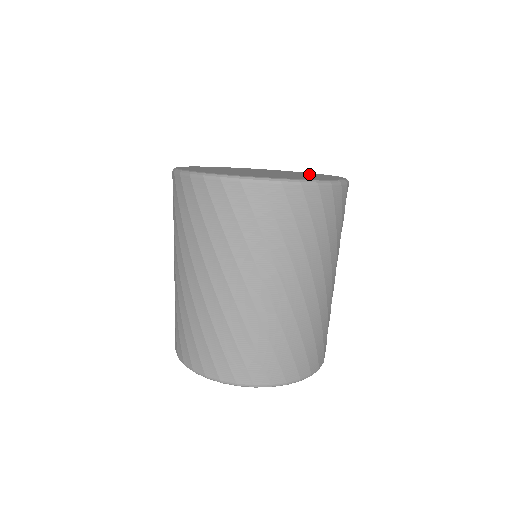
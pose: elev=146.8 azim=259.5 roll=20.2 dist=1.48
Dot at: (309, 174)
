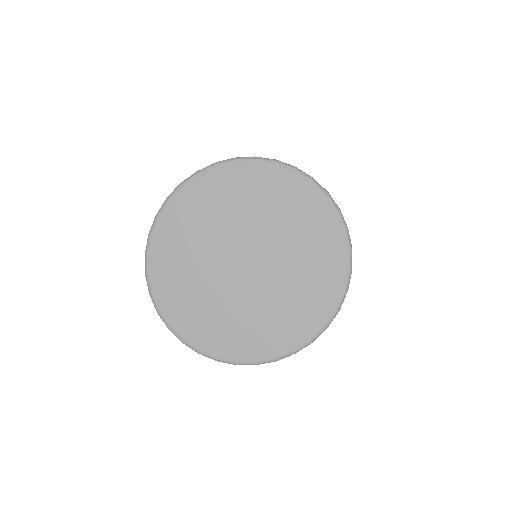
Dot at: (309, 241)
